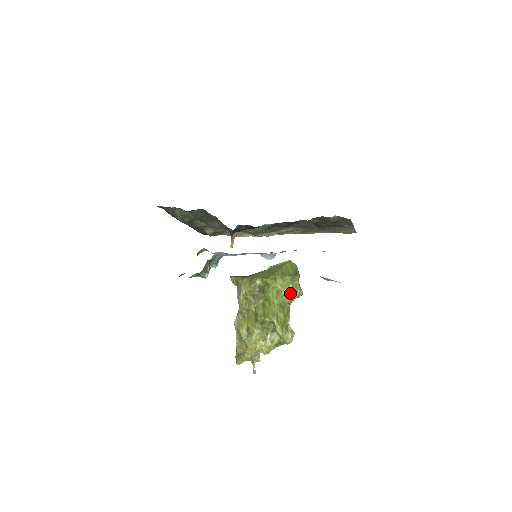
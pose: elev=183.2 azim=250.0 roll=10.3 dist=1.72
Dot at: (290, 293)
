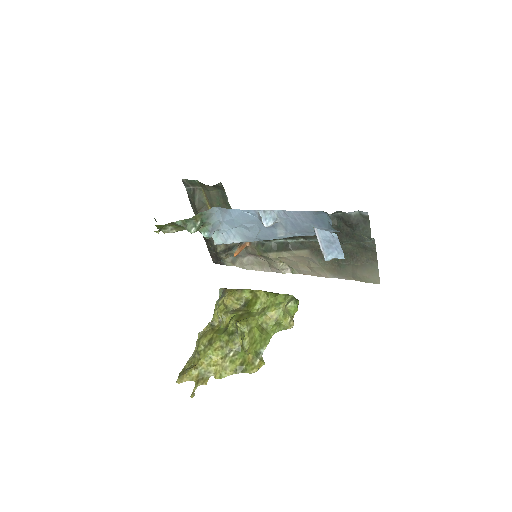
Dot at: (278, 313)
